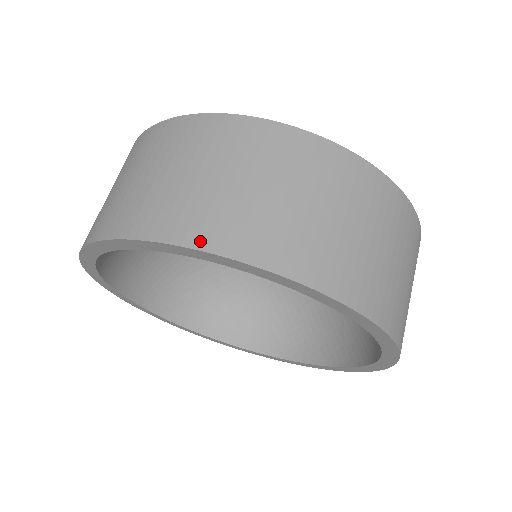
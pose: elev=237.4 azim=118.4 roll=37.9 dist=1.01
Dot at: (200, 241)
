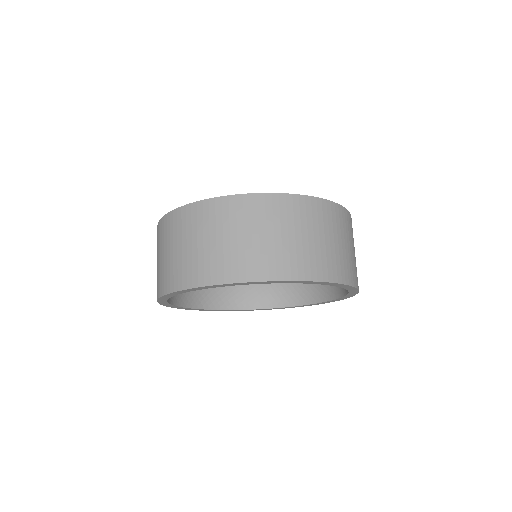
Dot at: (300, 276)
